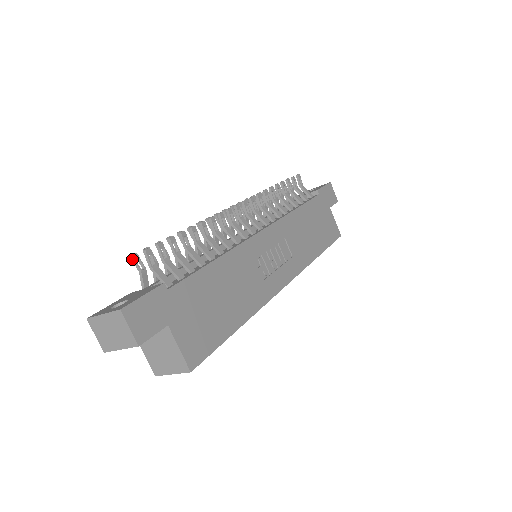
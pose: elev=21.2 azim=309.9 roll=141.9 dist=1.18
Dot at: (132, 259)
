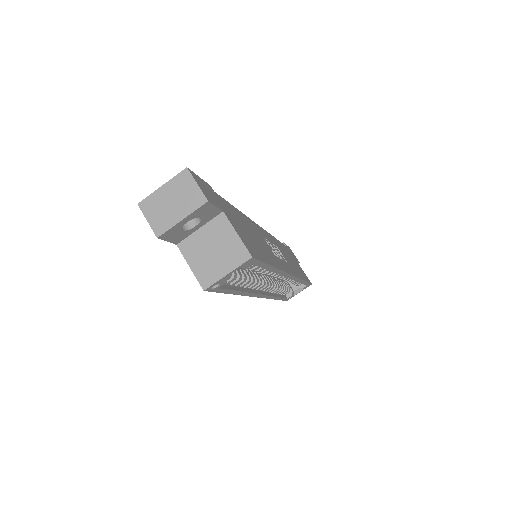
Dot at: occluded
